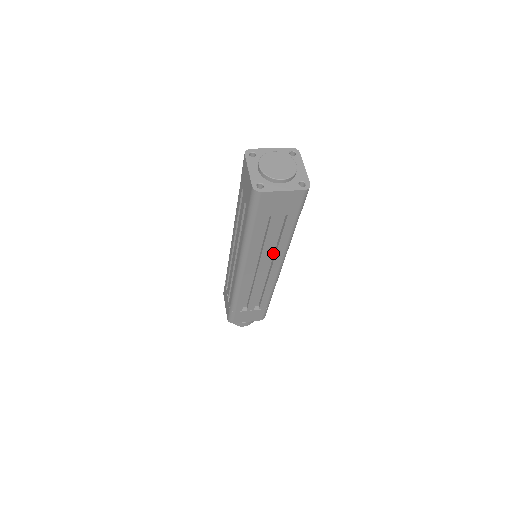
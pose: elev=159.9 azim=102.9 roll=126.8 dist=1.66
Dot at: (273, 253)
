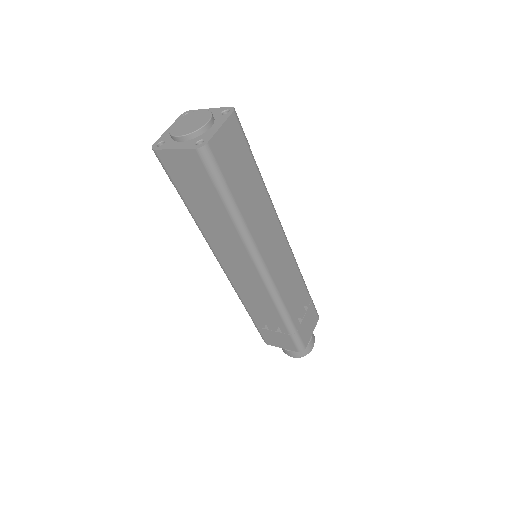
Dot at: occluded
